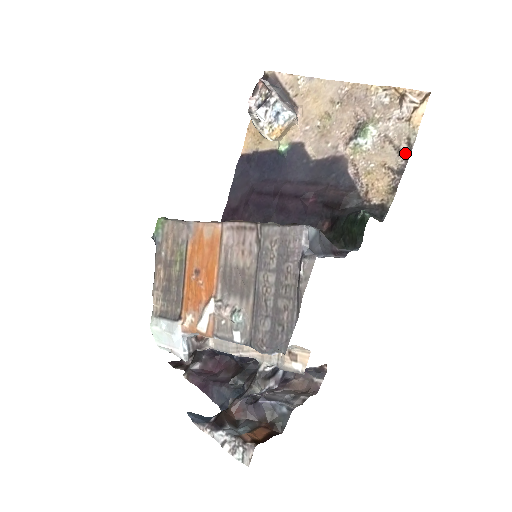
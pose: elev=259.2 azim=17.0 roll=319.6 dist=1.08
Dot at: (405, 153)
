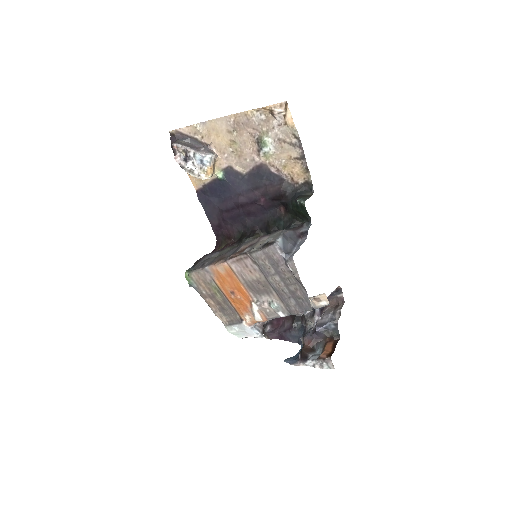
Dot at: (298, 144)
